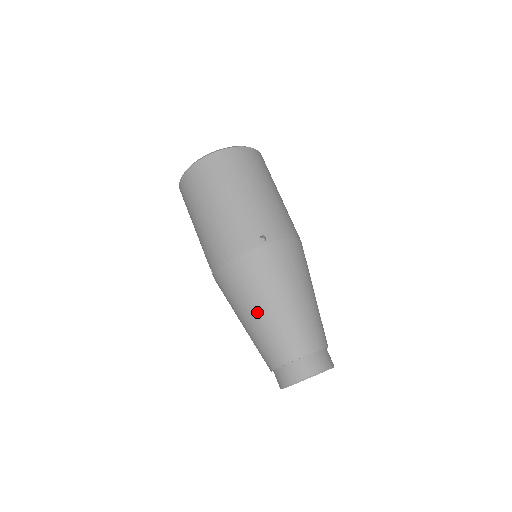
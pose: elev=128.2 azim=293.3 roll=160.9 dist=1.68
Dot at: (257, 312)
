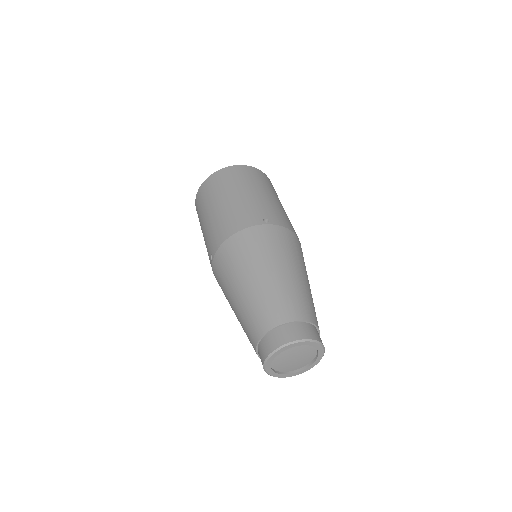
Dot at: (251, 279)
